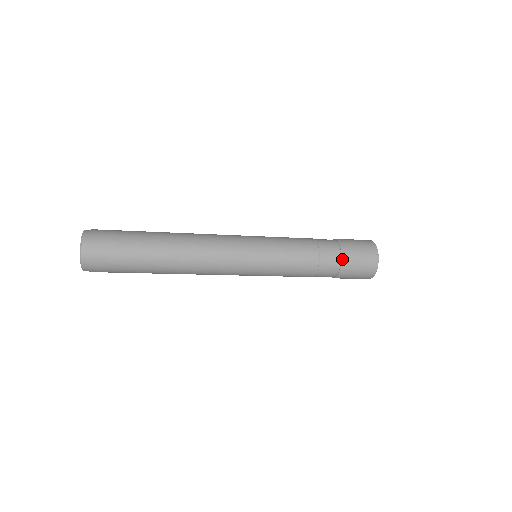
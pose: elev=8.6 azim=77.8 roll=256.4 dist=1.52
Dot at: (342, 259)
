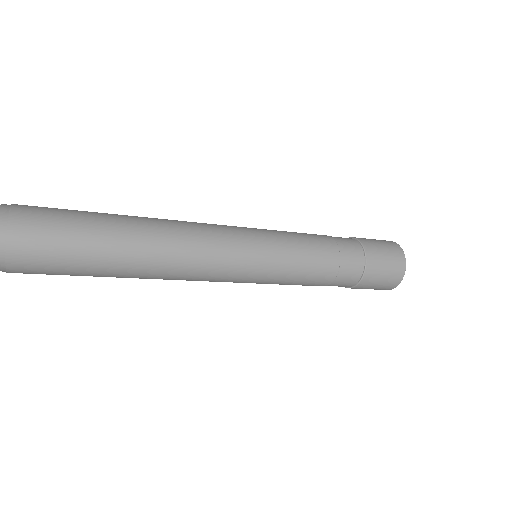
Dot at: (366, 253)
